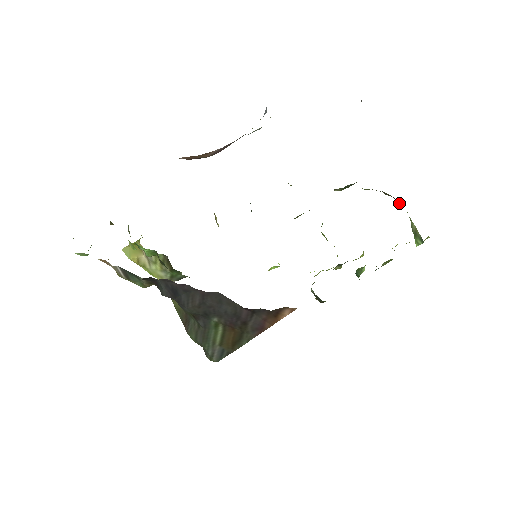
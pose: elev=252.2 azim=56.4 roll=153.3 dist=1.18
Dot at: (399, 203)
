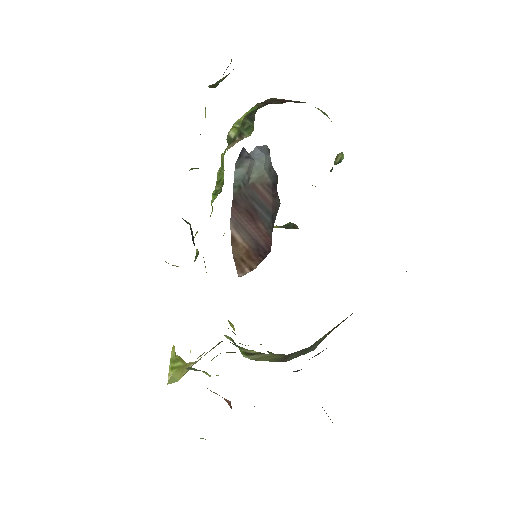
Dot at: occluded
